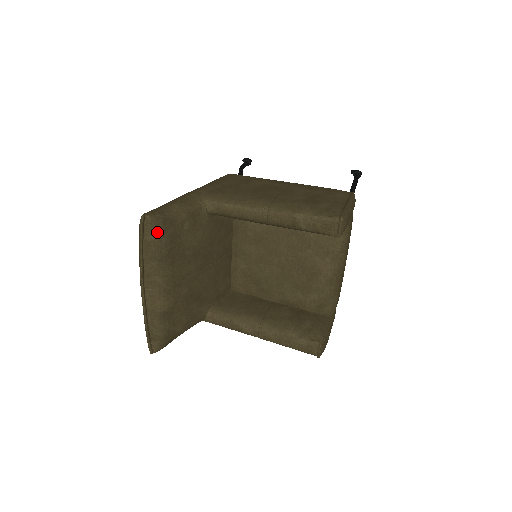
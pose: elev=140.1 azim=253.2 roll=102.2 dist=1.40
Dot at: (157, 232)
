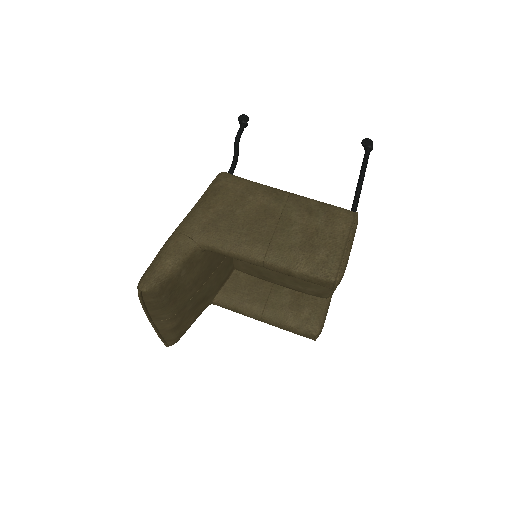
Dot at: (156, 296)
